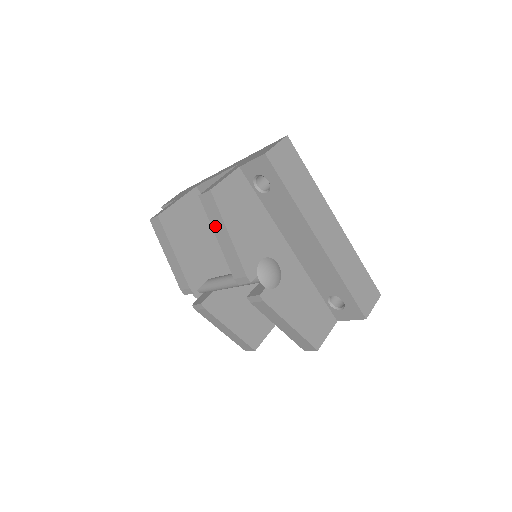
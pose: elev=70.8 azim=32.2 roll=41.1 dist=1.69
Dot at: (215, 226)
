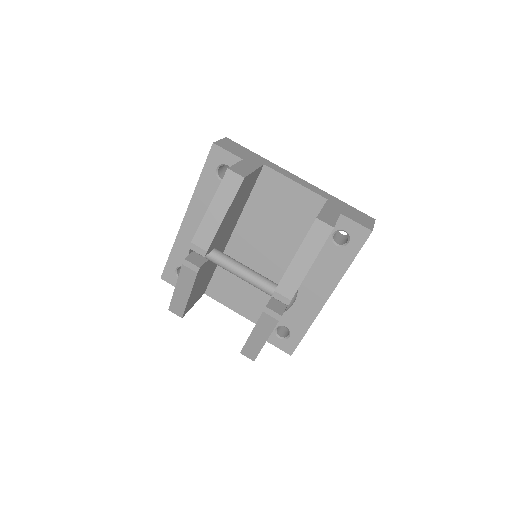
Dot at: (305, 249)
